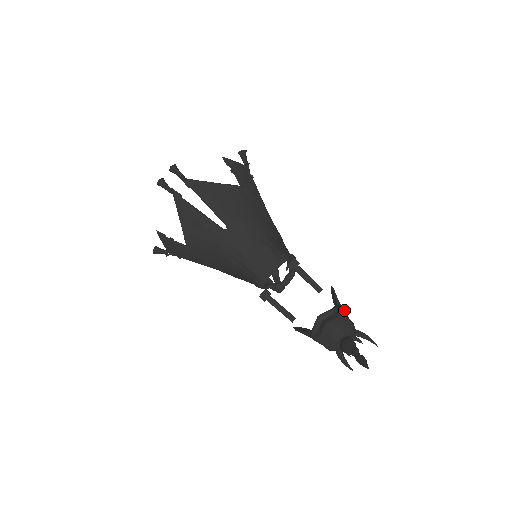
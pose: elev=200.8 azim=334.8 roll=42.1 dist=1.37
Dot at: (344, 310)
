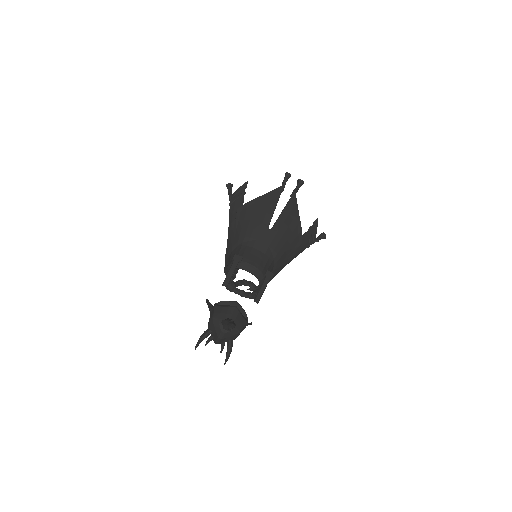
Dot at: occluded
